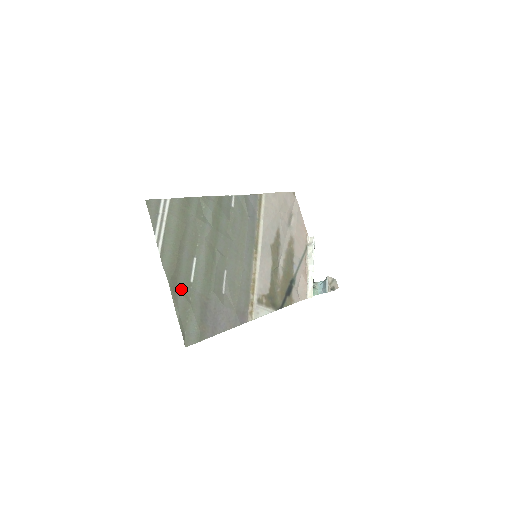
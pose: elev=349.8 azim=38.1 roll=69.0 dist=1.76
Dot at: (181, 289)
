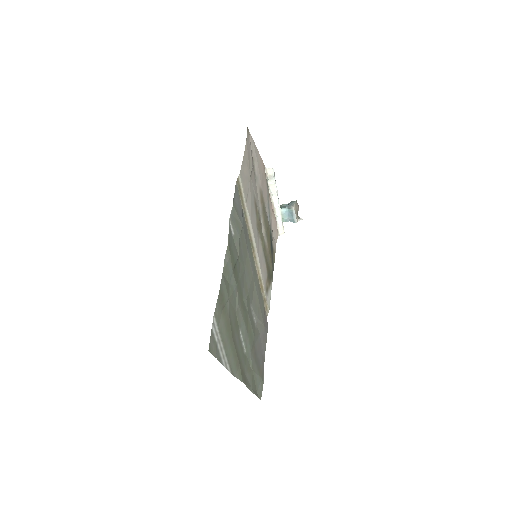
Dot at: (246, 371)
